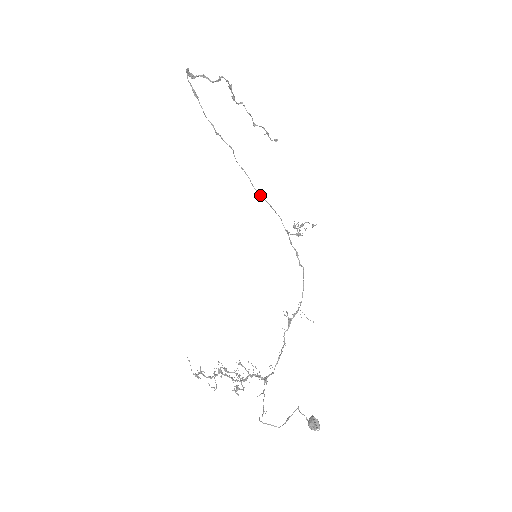
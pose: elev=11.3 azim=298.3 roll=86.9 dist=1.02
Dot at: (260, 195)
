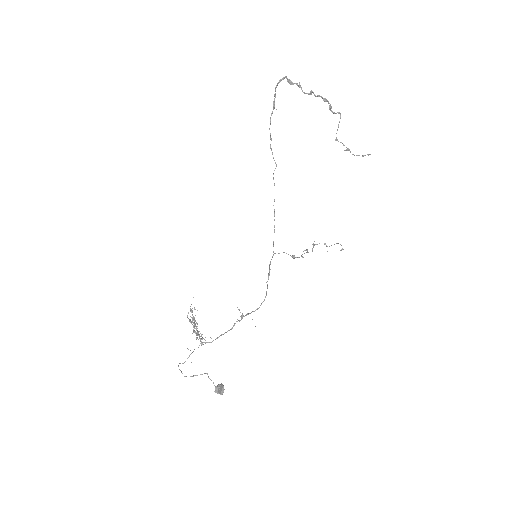
Dot at: (274, 213)
